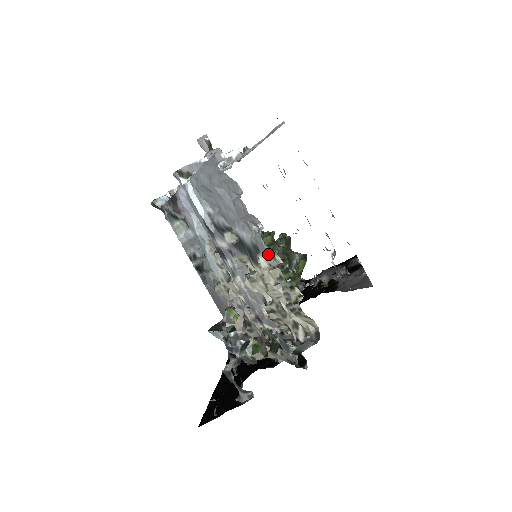
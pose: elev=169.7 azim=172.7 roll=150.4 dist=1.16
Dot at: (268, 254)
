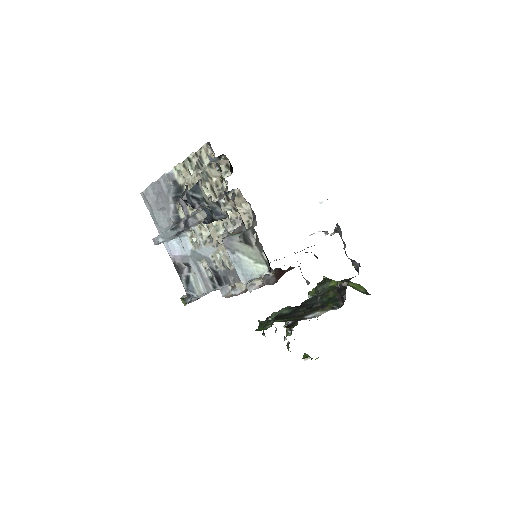
Dot at: (178, 175)
